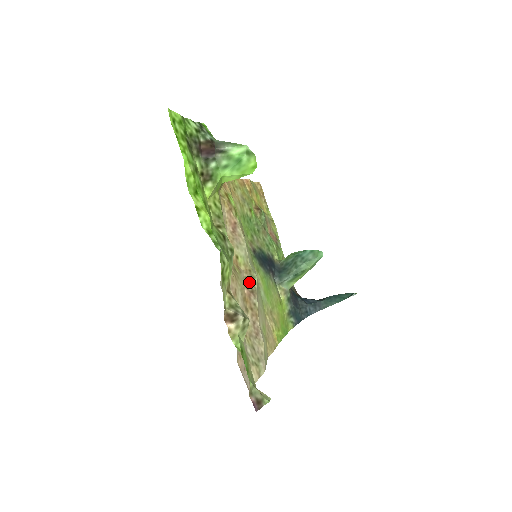
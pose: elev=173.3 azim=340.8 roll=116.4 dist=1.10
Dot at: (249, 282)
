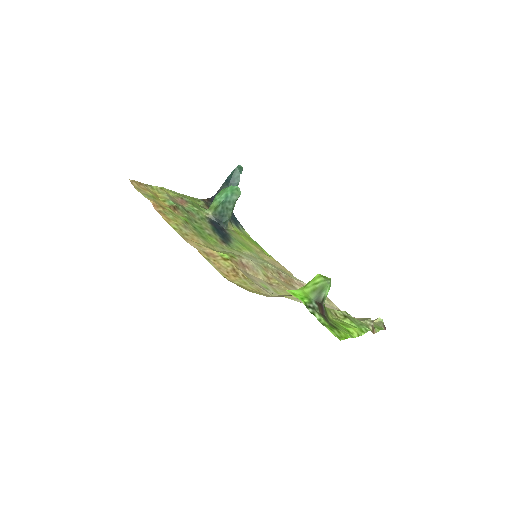
Dot at: (273, 273)
